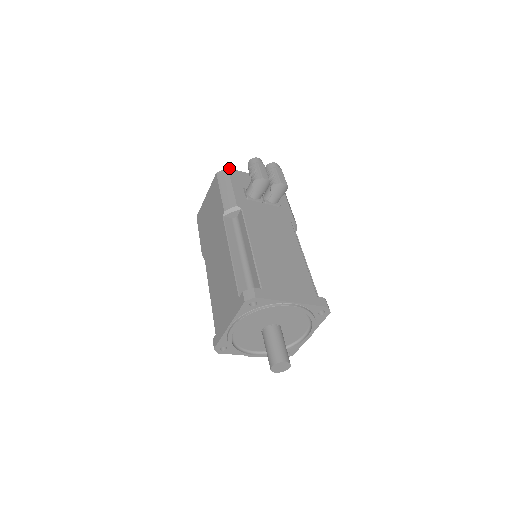
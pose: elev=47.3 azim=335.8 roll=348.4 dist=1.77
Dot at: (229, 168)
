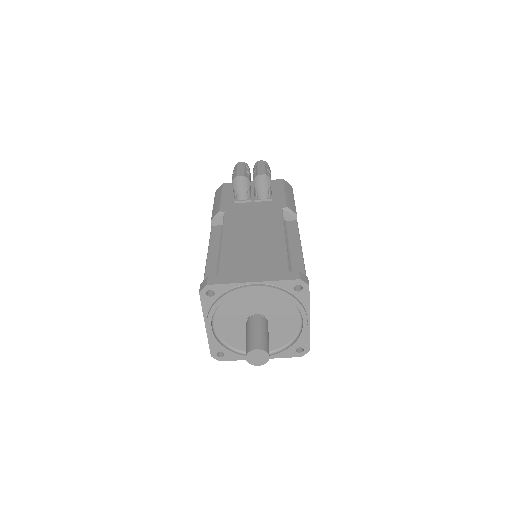
Dot at: (224, 183)
